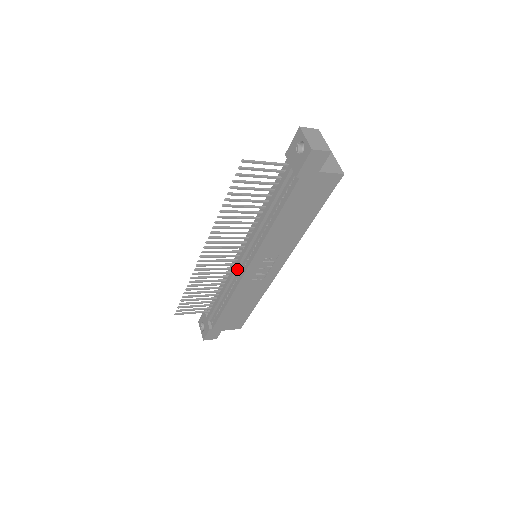
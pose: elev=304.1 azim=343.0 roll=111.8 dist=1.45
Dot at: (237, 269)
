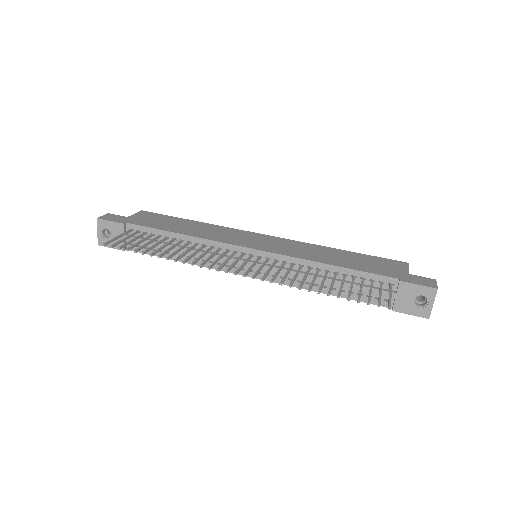
Dot at: (231, 262)
